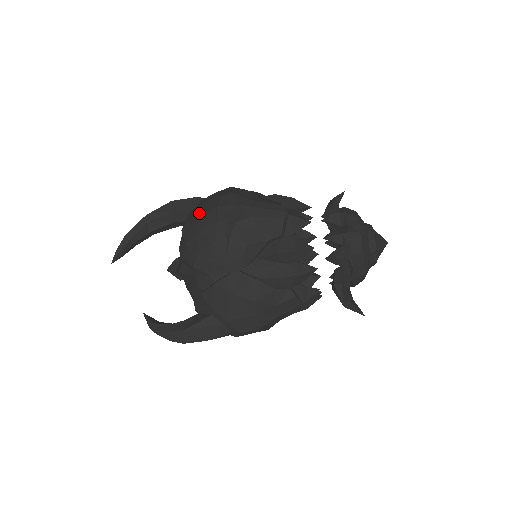
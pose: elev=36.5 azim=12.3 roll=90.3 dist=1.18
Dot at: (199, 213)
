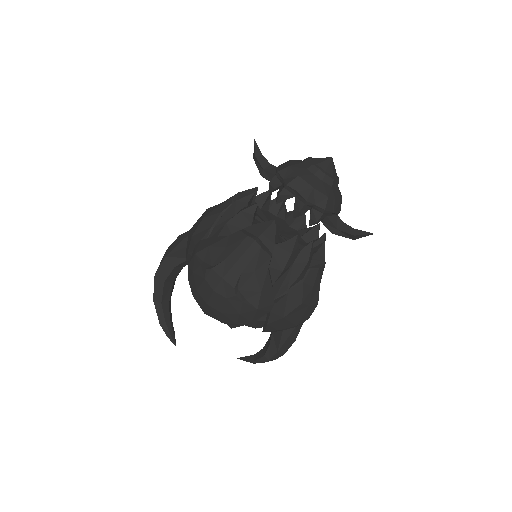
Dot at: (205, 301)
